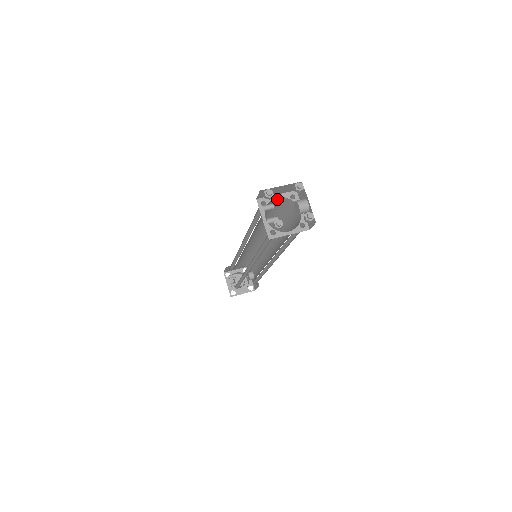
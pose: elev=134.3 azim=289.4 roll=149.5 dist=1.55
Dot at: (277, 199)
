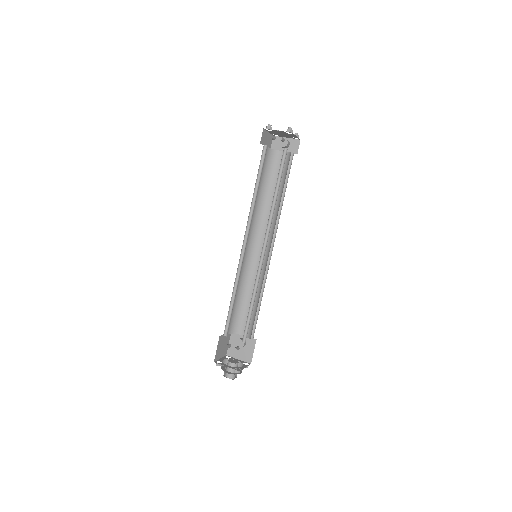
Dot at: (267, 151)
